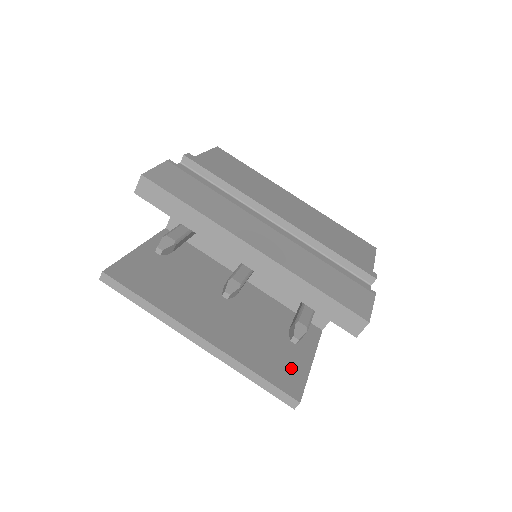
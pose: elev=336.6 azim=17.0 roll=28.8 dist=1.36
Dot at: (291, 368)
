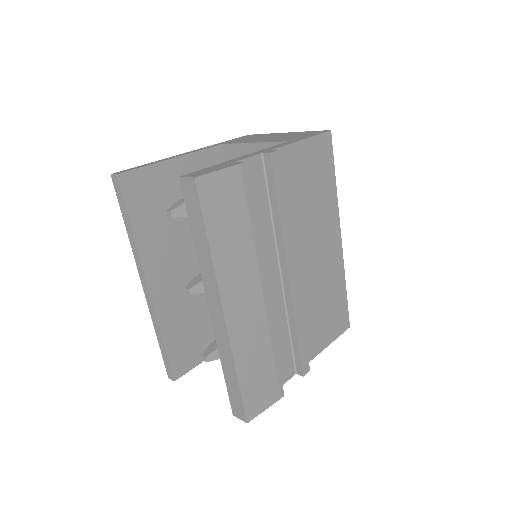
Dot at: (196, 349)
